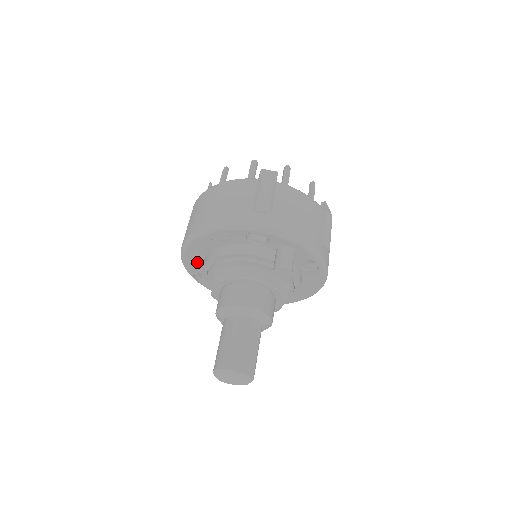
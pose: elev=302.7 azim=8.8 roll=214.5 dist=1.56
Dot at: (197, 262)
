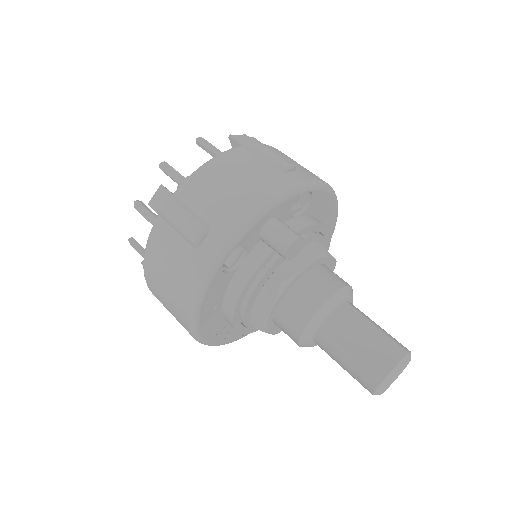
Dot at: (229, 331)
